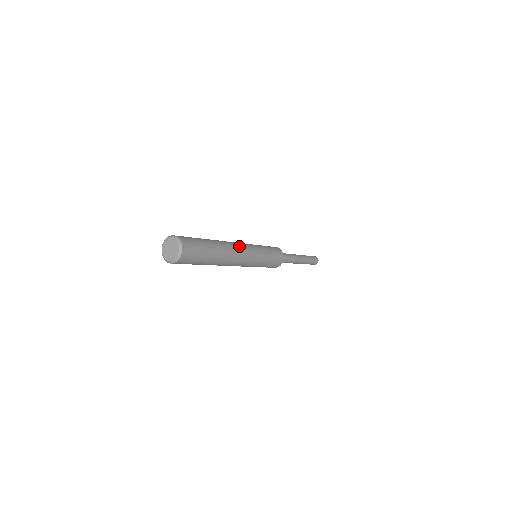
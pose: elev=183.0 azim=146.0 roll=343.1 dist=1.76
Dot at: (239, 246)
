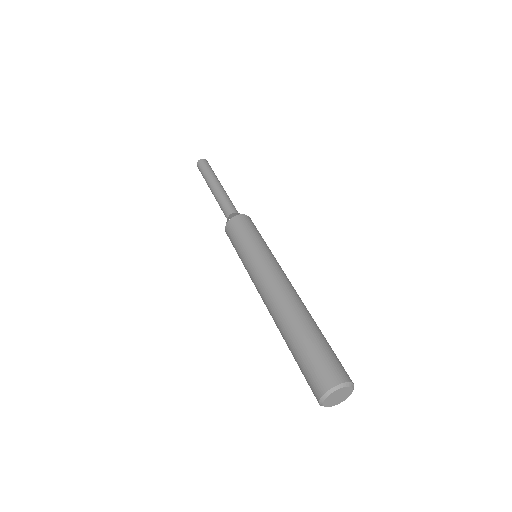
Dot at: occluded
